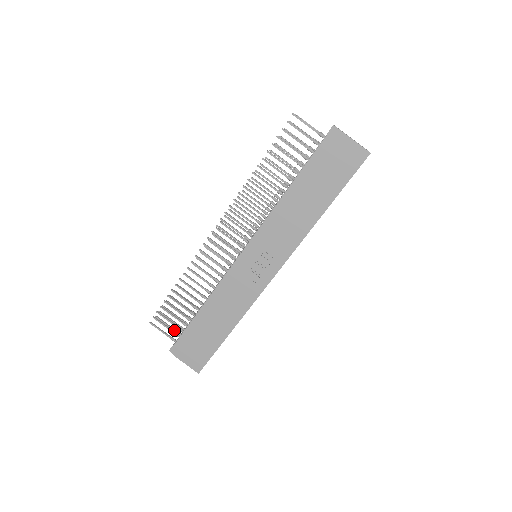
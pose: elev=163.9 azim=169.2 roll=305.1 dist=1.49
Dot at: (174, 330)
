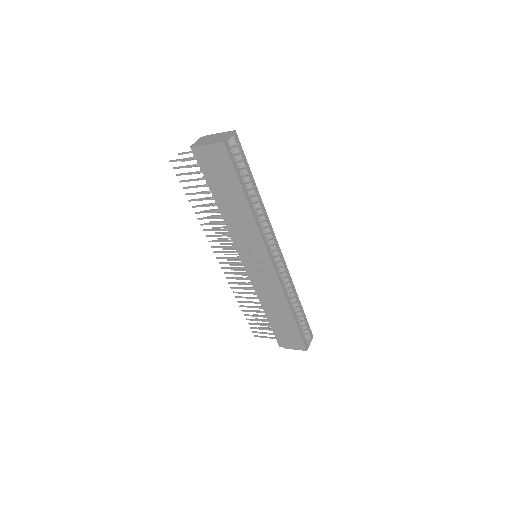
Dot at: occluded
